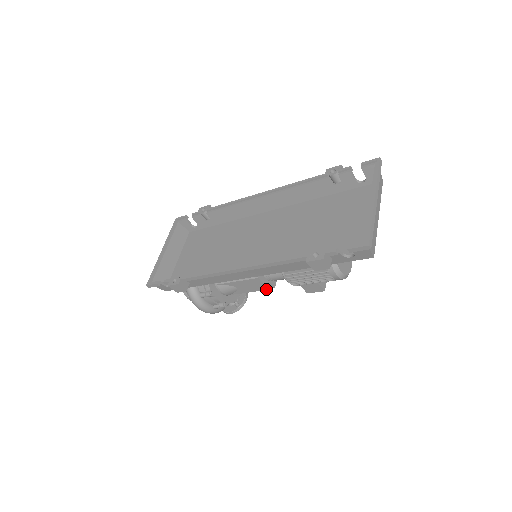
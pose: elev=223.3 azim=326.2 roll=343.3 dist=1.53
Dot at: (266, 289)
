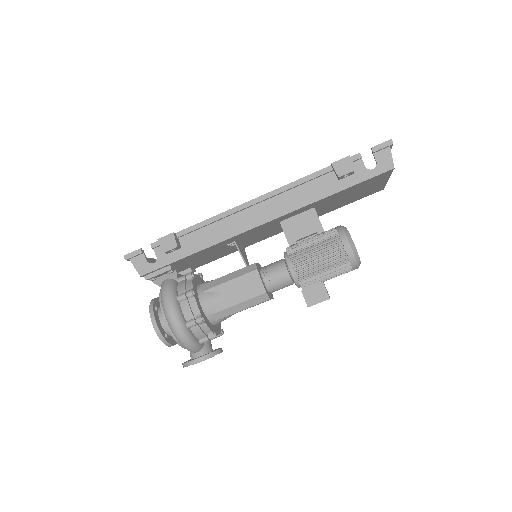
Dot at: (261, 293)
